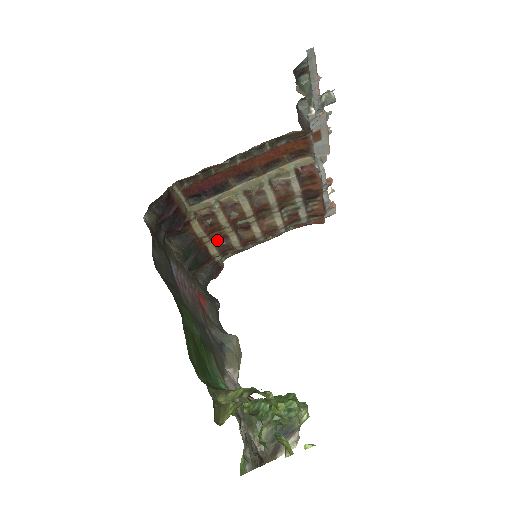
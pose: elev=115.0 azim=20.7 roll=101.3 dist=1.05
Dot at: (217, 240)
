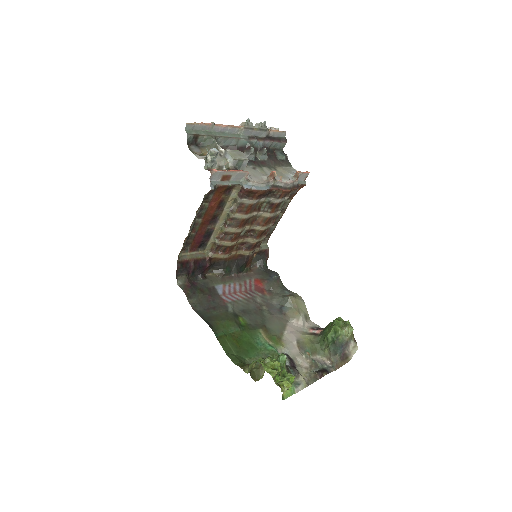
Dot at: (243, 246)
